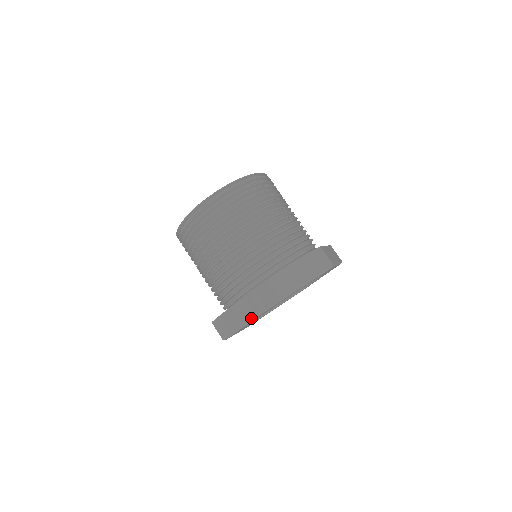
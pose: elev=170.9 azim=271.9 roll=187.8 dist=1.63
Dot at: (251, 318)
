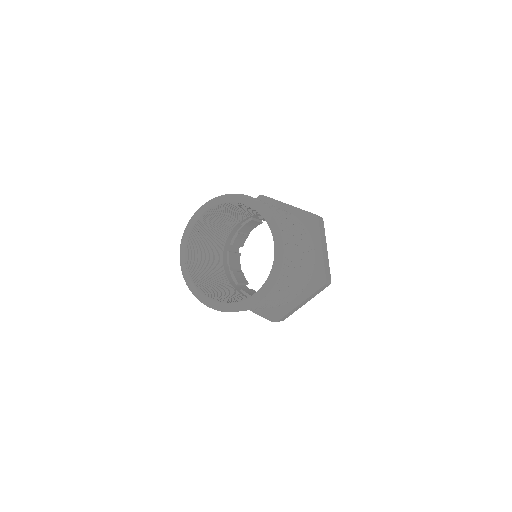
Dot at: occluded
